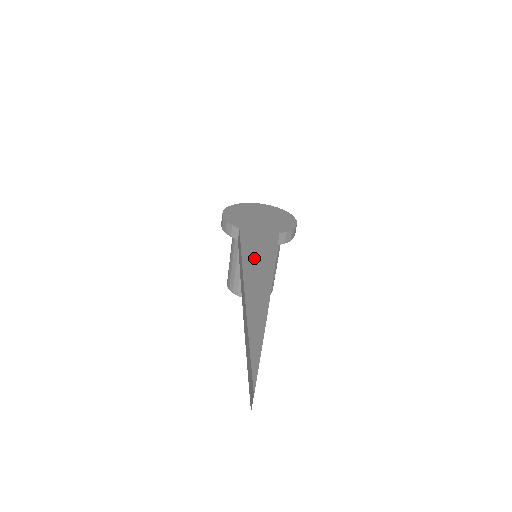
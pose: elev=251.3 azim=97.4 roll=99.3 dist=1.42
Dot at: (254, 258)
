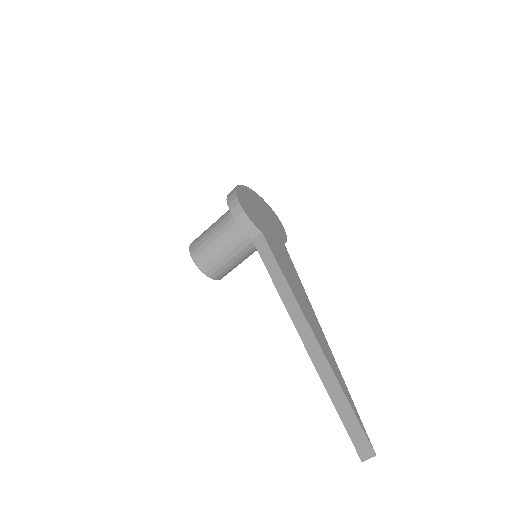
Dot at: (293, 283)
